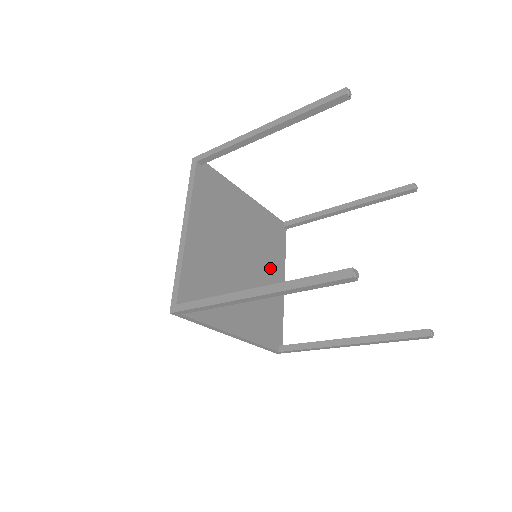
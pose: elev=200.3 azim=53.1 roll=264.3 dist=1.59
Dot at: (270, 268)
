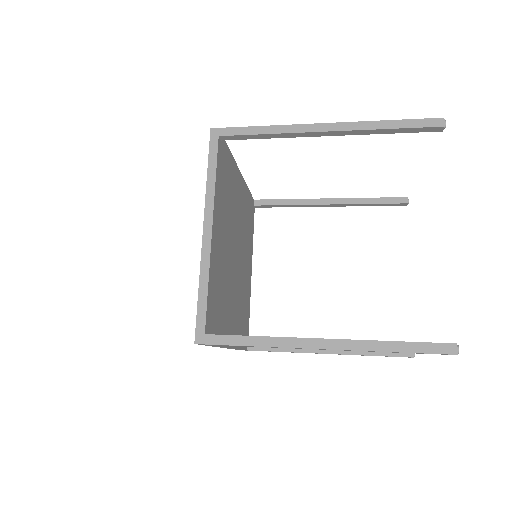
Dot at: (246, 258)
